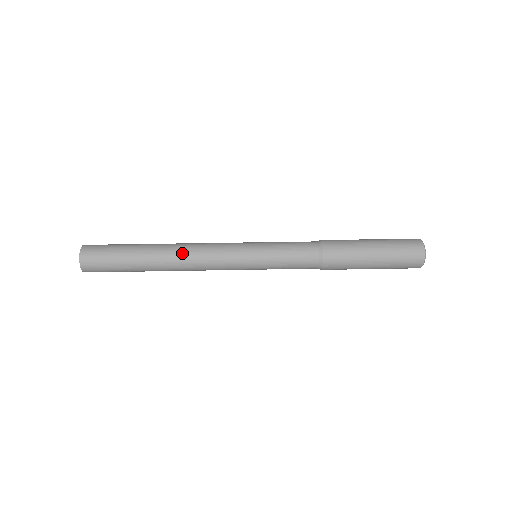
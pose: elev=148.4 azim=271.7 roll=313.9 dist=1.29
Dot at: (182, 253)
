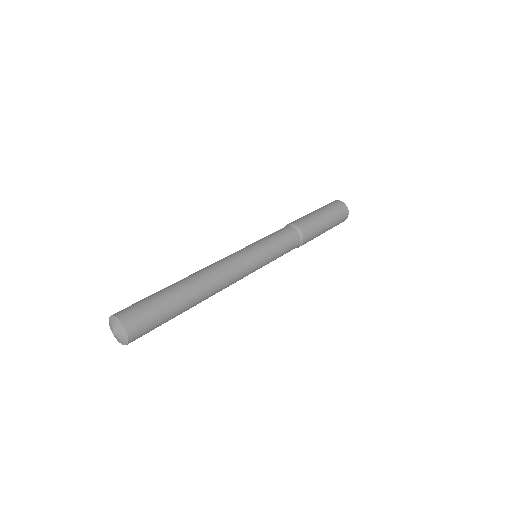
Dot at: (214, 278)
